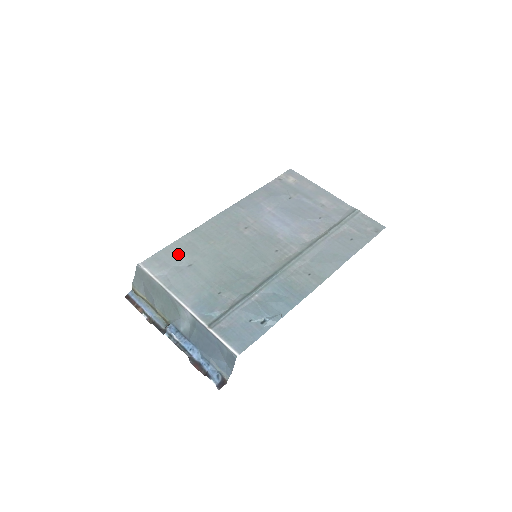
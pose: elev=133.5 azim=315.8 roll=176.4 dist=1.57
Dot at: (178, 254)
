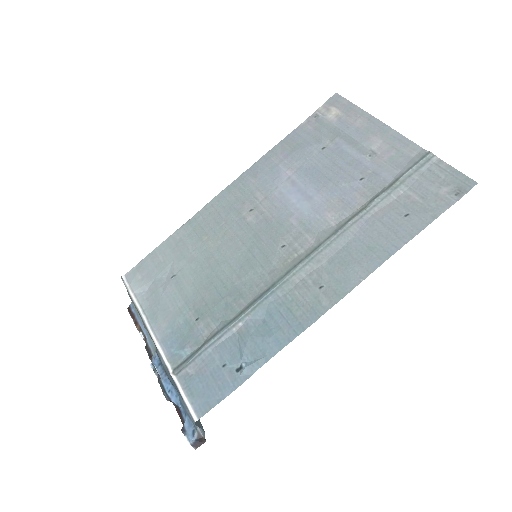
Dot at: (164, 260)
